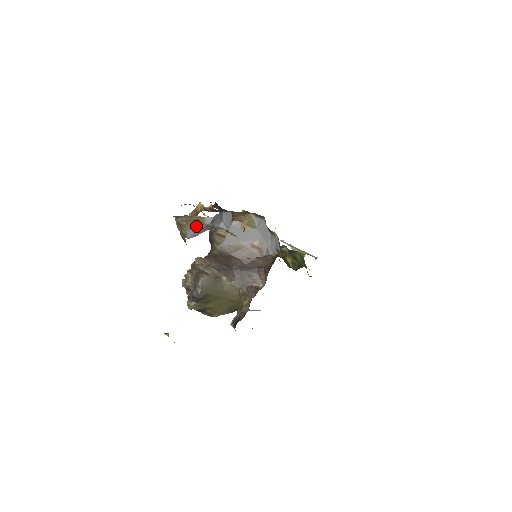
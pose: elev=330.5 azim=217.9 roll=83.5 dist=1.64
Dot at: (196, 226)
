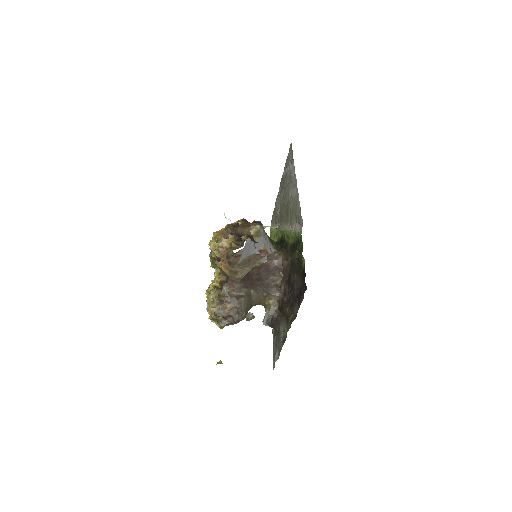
Dot at: (251, 268)
